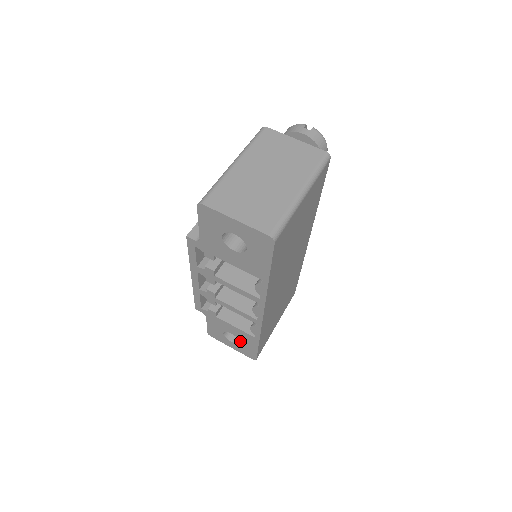
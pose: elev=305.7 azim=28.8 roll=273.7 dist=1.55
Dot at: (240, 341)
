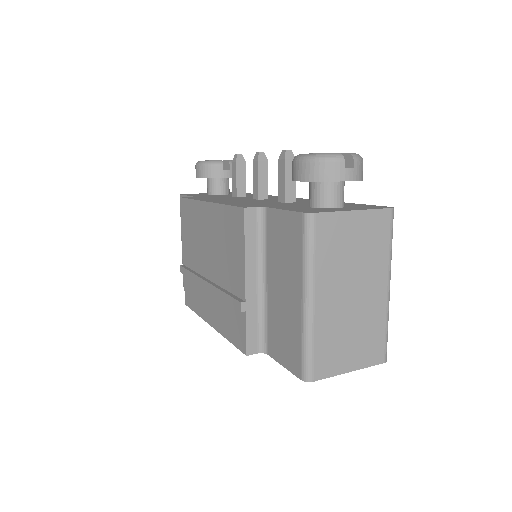
Dot at: occluded
